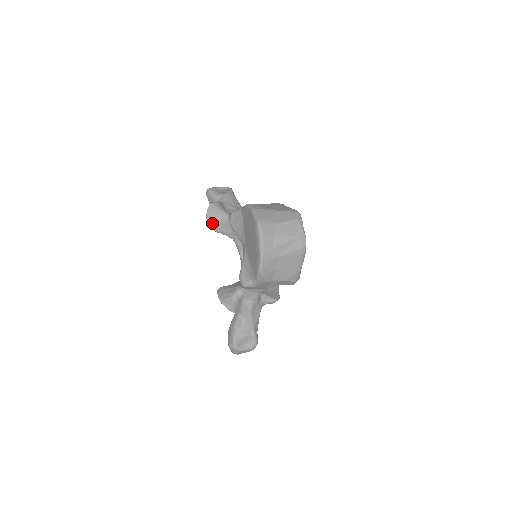
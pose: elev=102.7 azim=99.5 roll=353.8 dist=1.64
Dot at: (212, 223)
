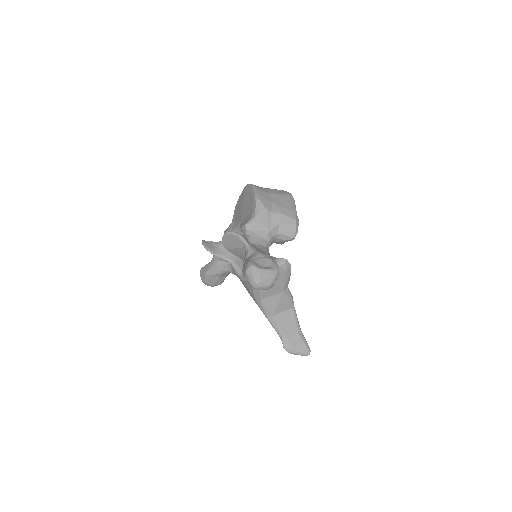
Dot at: (208, 246)
